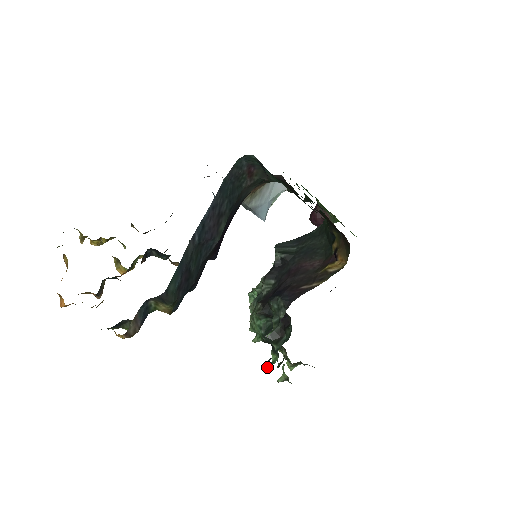
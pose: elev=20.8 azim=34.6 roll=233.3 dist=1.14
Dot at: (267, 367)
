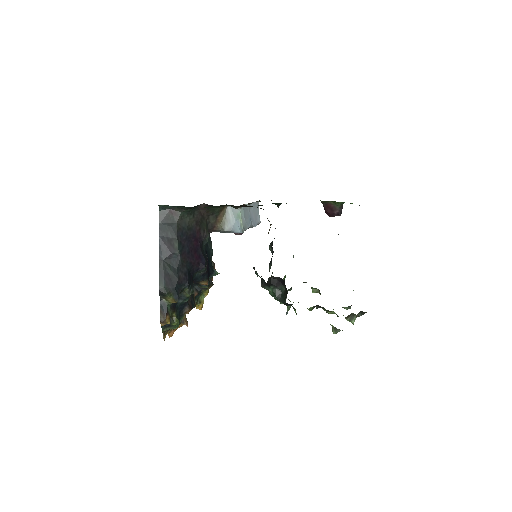
Dot at: occluded
